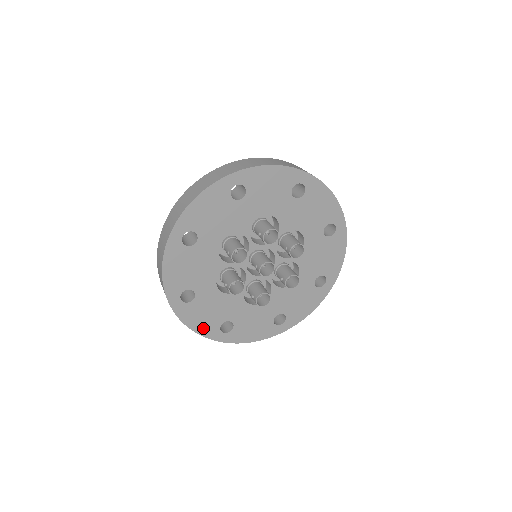
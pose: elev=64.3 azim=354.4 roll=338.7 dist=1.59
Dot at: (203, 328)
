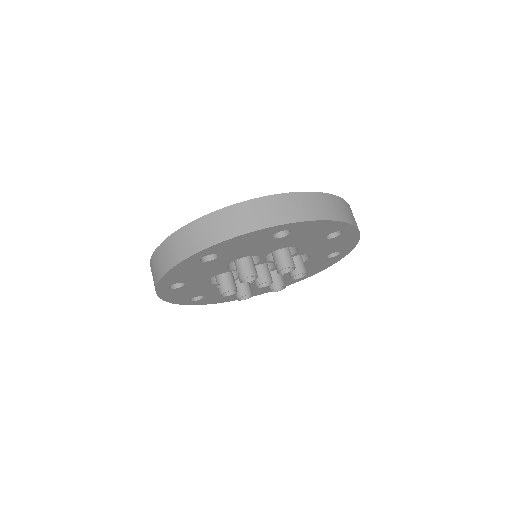
Dot at: (175, 299)
